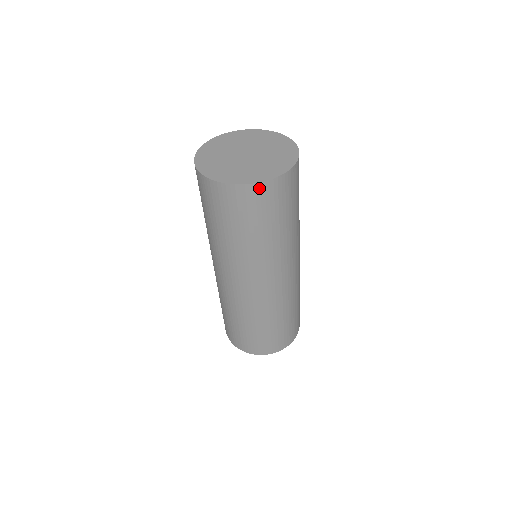
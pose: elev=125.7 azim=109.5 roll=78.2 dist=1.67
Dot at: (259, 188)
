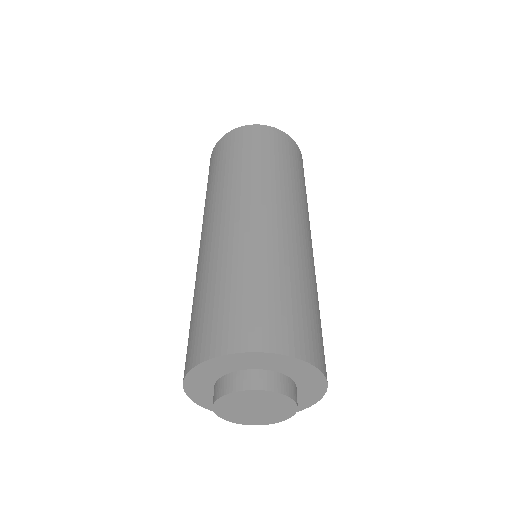
Dot at: (251, 128)
